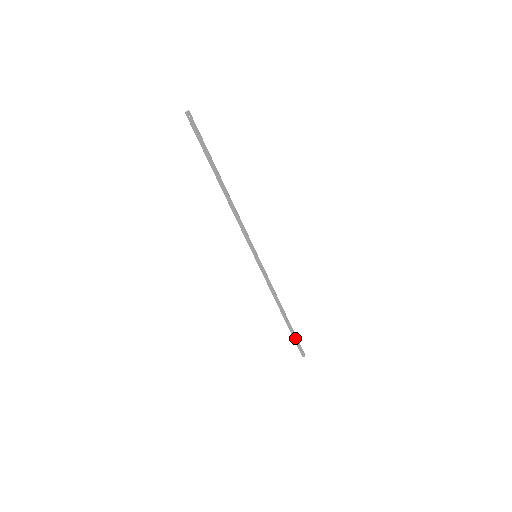
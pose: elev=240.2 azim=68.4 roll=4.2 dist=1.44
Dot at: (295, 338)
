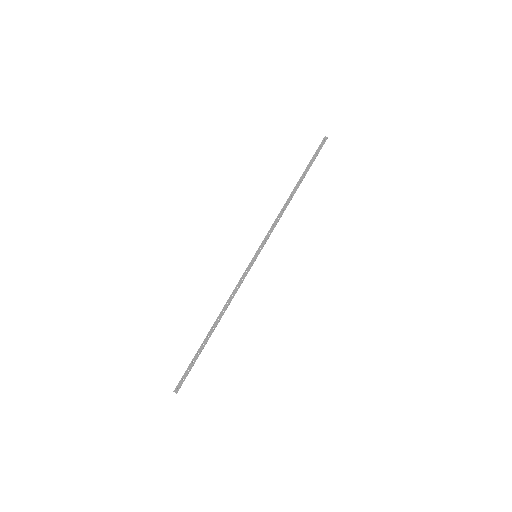
Dot at: (193, 362)
